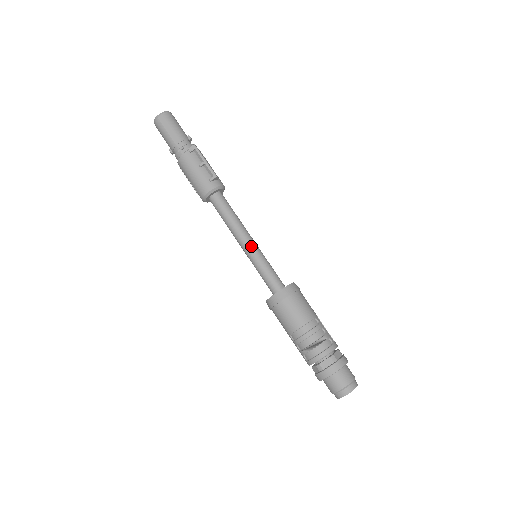
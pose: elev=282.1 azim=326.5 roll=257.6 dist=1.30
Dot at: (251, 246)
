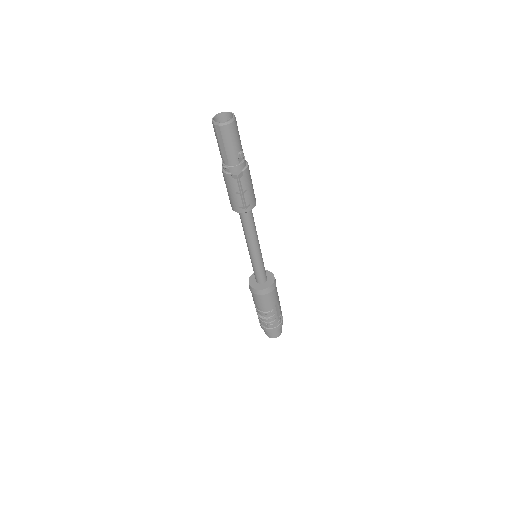
Dot at: (253, 254)
